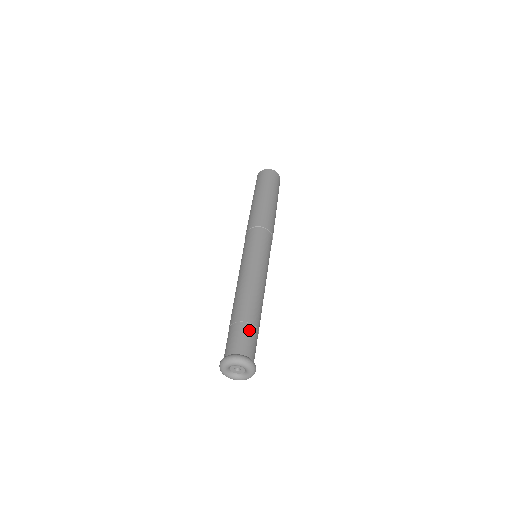
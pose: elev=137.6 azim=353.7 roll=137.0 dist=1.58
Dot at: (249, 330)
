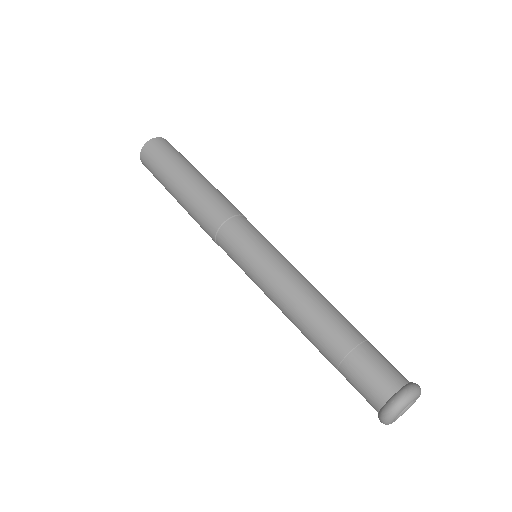
Dot at: (373, 350)
